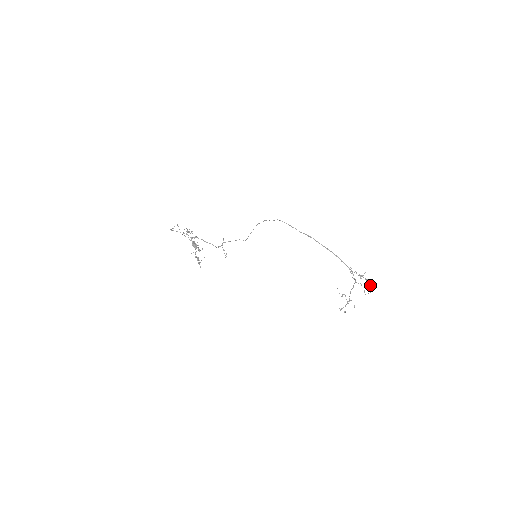
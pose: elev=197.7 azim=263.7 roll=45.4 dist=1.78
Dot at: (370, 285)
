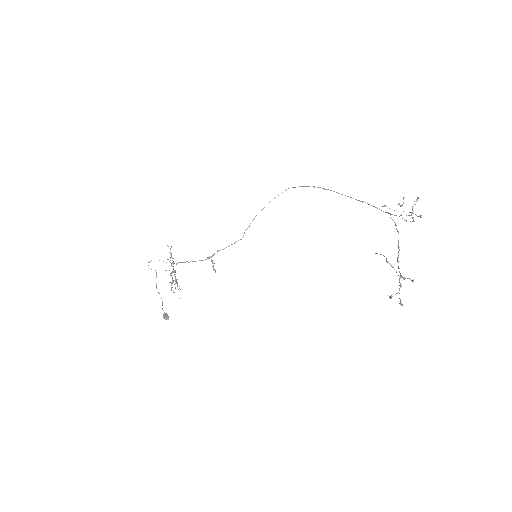
Dot at: (418, 216)
